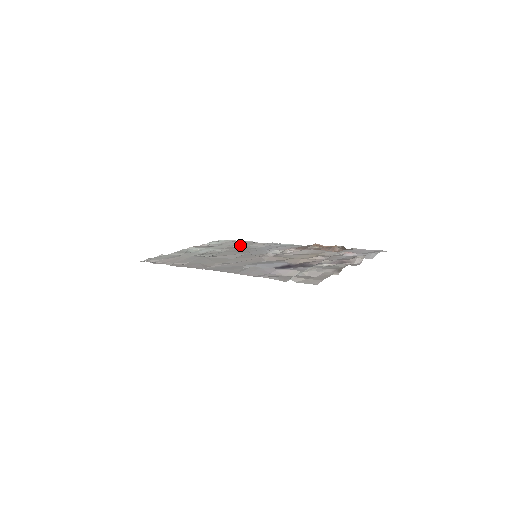
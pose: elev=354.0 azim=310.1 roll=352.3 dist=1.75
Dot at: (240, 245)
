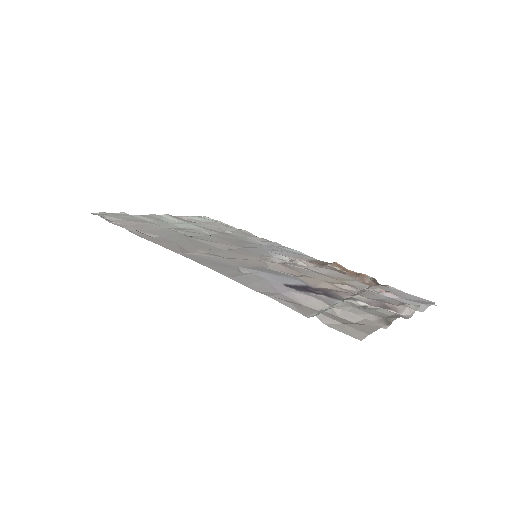
Dot at: occluded
